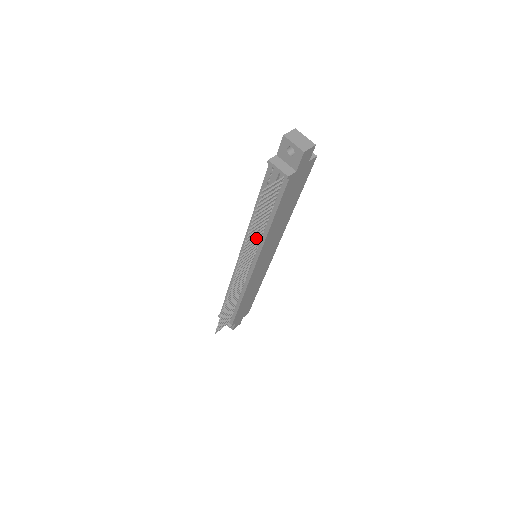
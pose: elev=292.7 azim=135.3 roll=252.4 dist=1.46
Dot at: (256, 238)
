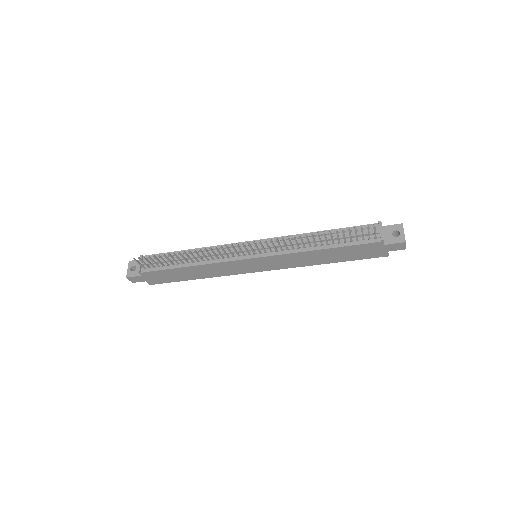
Dot at: occluded
